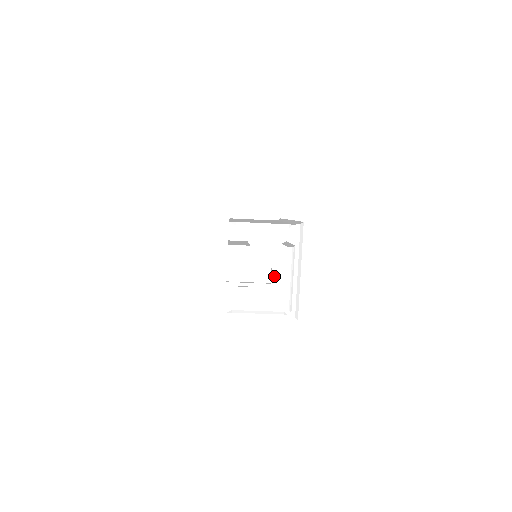
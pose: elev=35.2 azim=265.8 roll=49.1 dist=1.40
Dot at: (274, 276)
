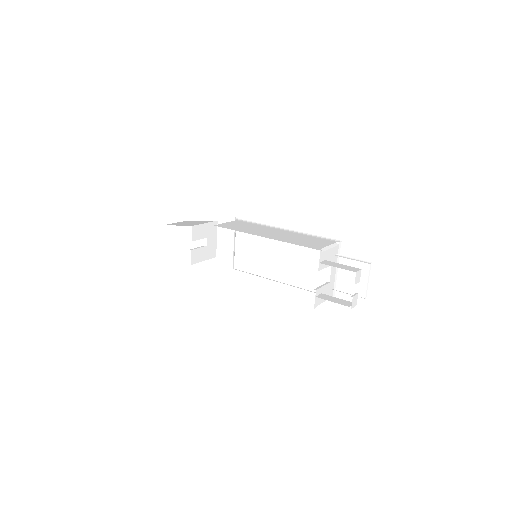
Dot at: (331, 277)
